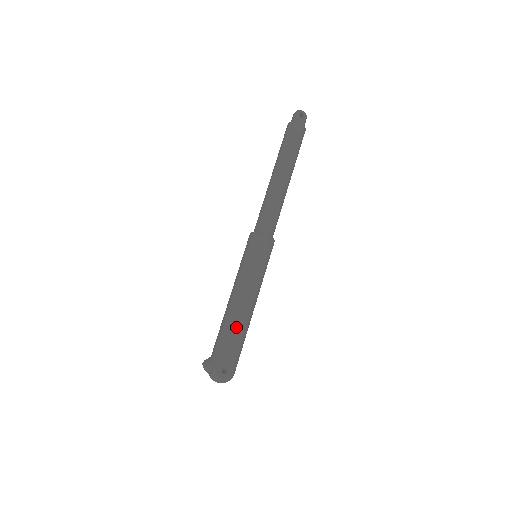
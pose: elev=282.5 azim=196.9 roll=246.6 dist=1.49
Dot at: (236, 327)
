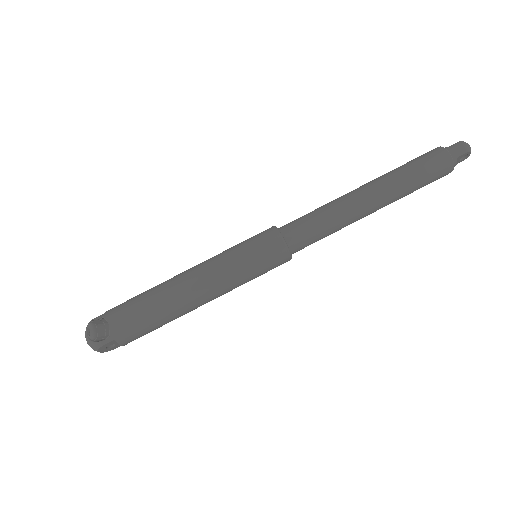
Dot at: (165, 321)
